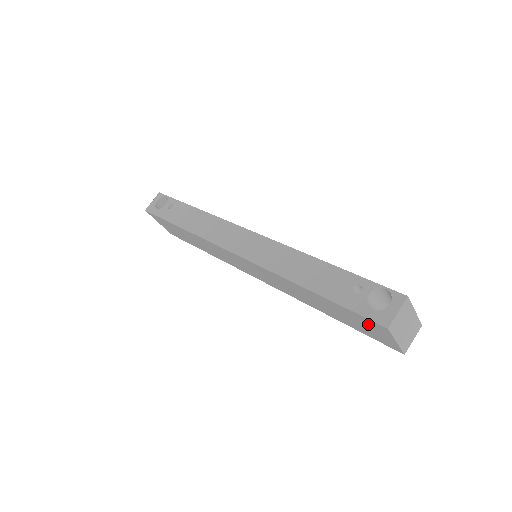
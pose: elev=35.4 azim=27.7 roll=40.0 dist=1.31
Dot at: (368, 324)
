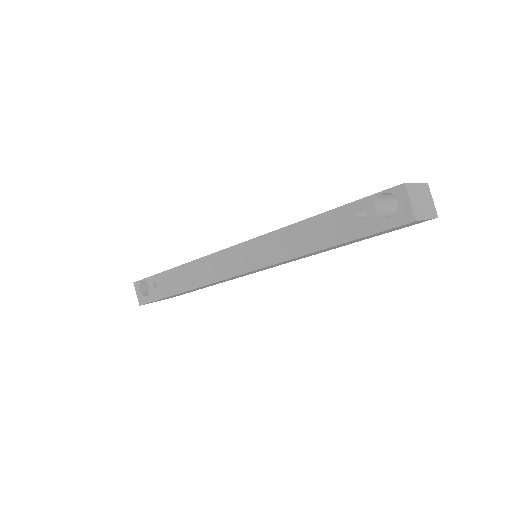
Dot at: occluded
